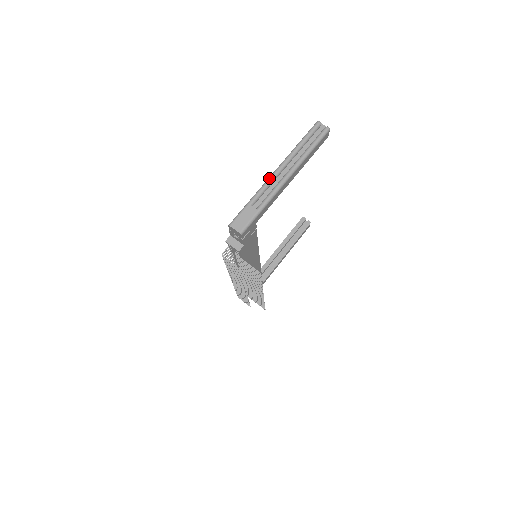
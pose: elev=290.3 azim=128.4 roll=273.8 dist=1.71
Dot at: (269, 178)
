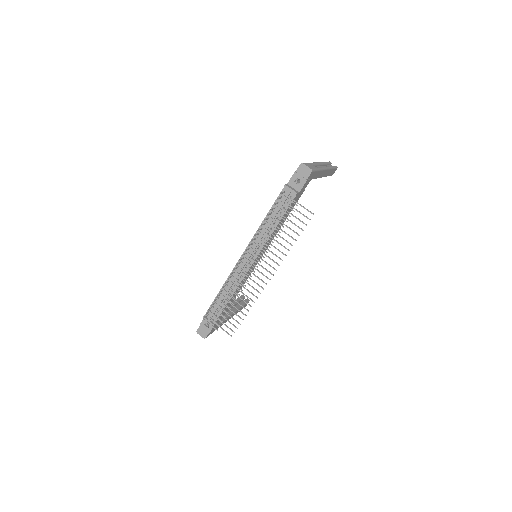
Dot at: (316, 162)
